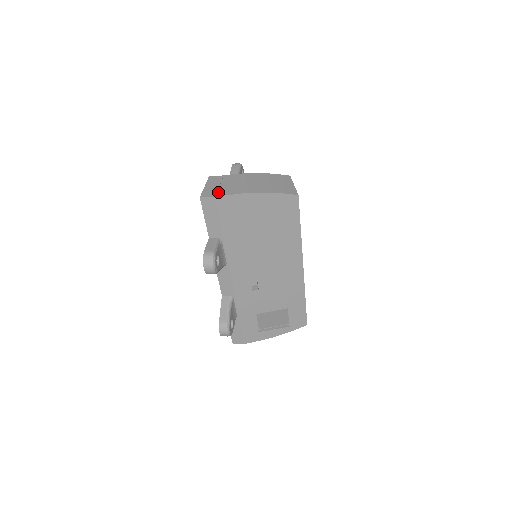
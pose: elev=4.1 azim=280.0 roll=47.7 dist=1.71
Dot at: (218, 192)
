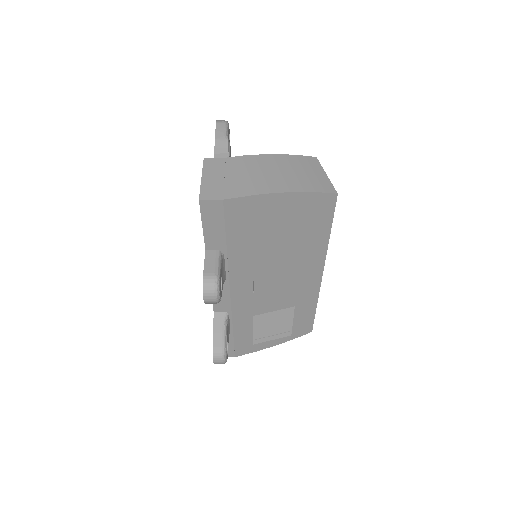
Dot at: (225, 191)
